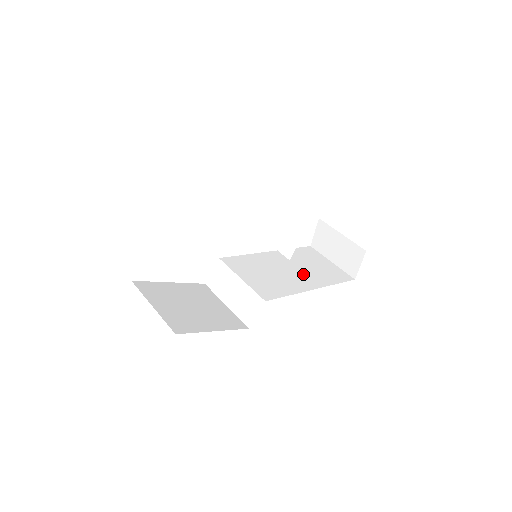
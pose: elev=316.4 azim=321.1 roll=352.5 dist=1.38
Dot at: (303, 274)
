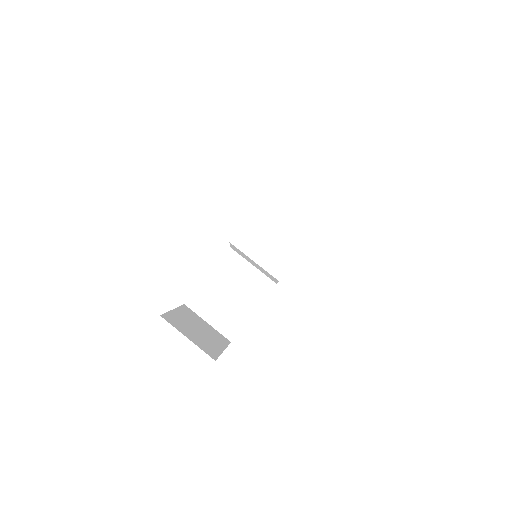
Dot at: (305, 211)
